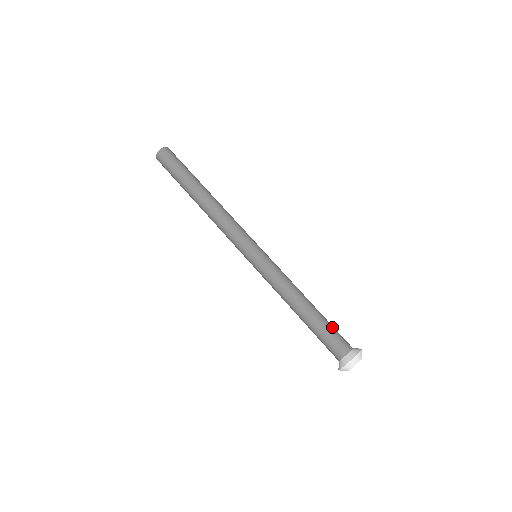
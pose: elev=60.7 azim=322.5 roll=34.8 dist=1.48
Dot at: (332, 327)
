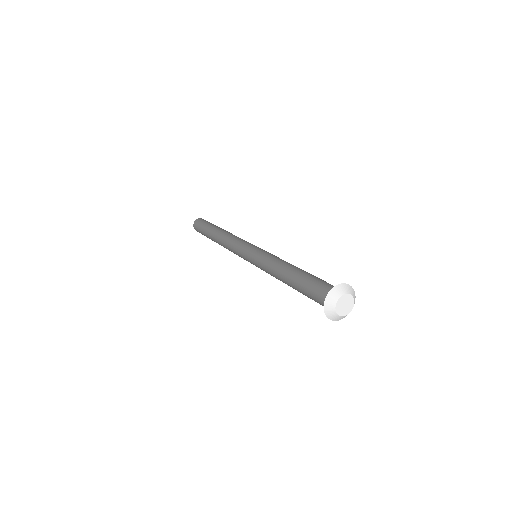
Dot at: occluded
